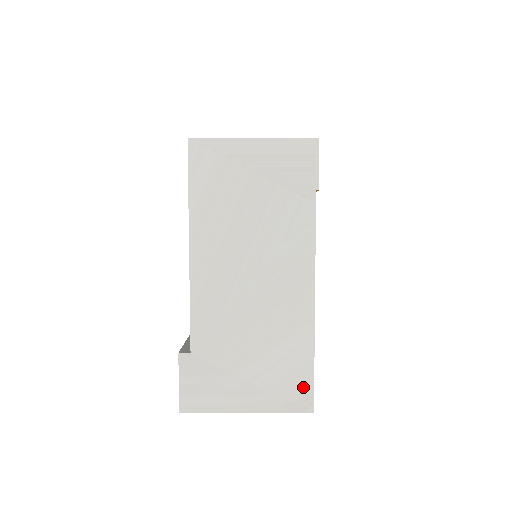
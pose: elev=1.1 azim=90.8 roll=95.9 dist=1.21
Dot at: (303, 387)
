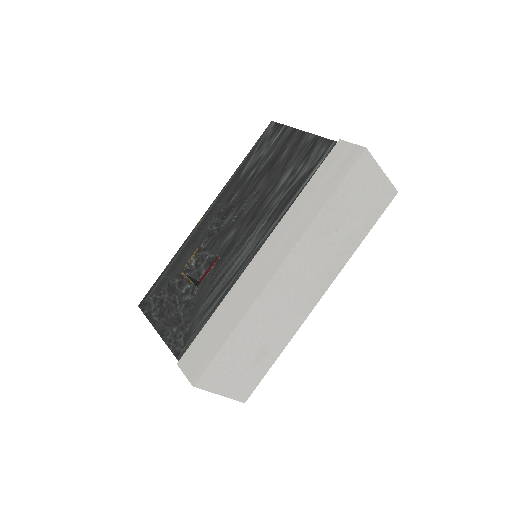
Dot at: occluded
